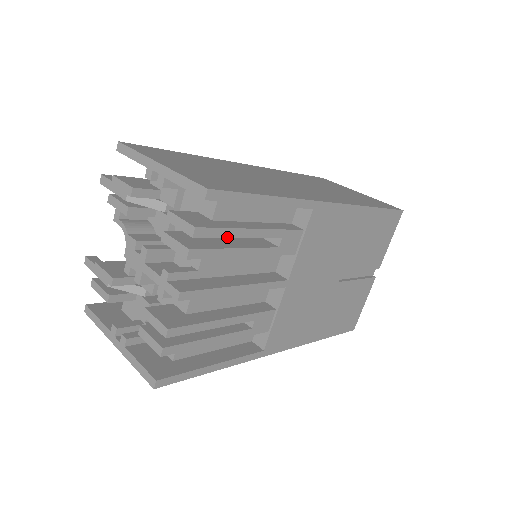
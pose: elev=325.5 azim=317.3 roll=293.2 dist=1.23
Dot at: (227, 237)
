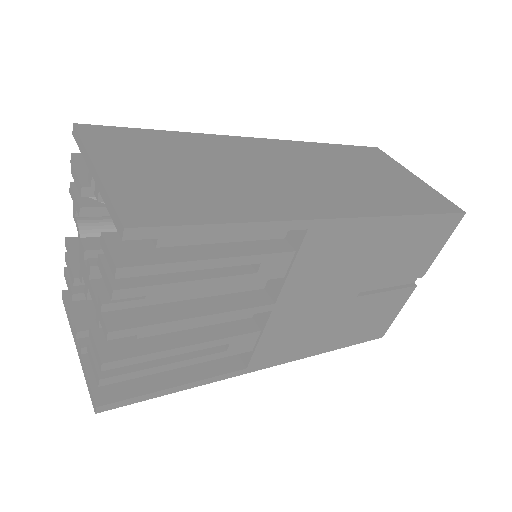
Dot at: (171, 272)
